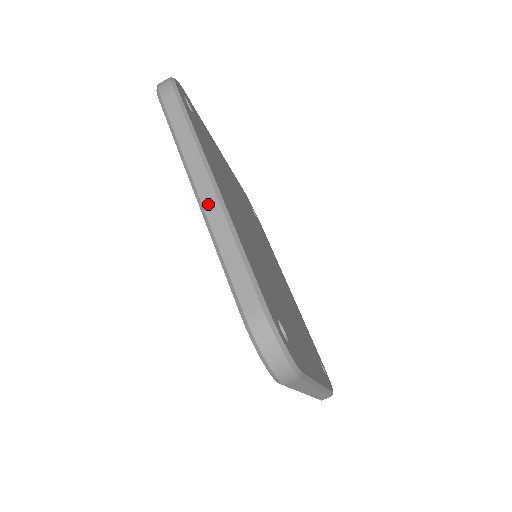
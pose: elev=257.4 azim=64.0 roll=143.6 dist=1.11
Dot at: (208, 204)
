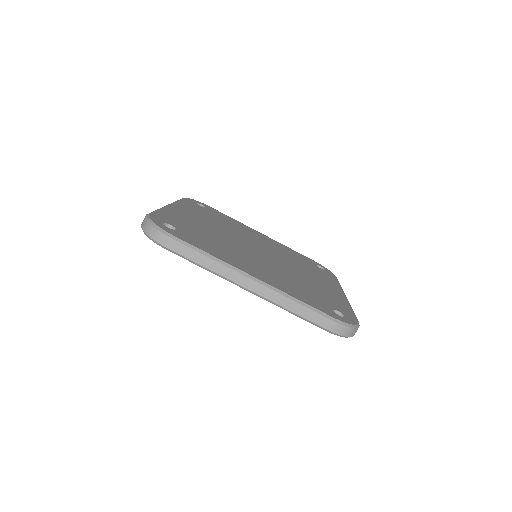
Dot at: (261, 292)
